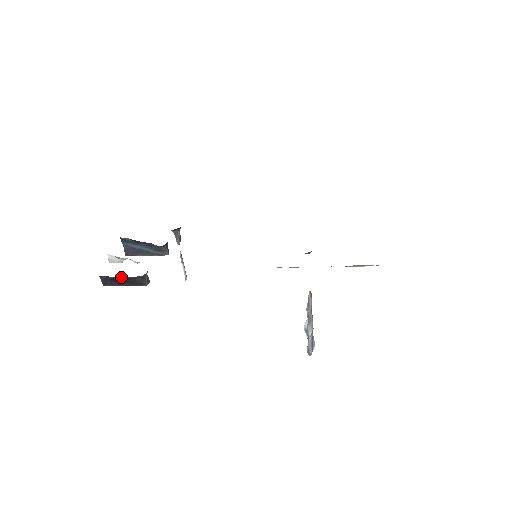
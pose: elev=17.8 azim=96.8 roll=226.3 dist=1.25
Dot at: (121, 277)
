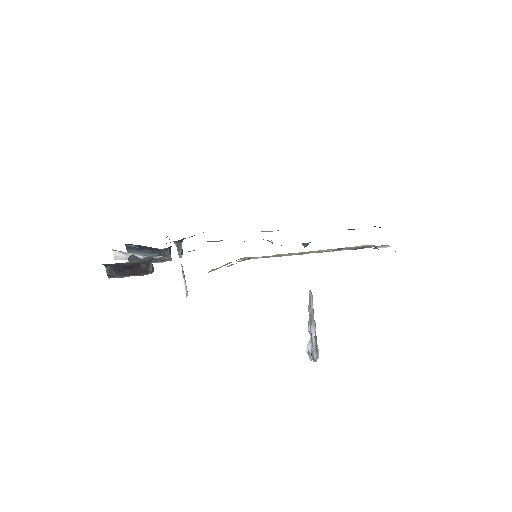
Dot at: (127, 263)
